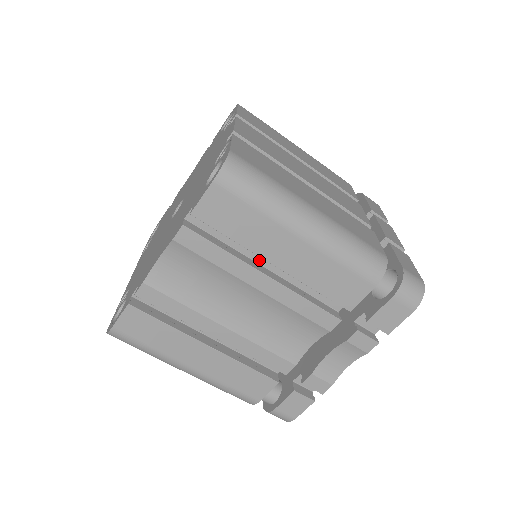
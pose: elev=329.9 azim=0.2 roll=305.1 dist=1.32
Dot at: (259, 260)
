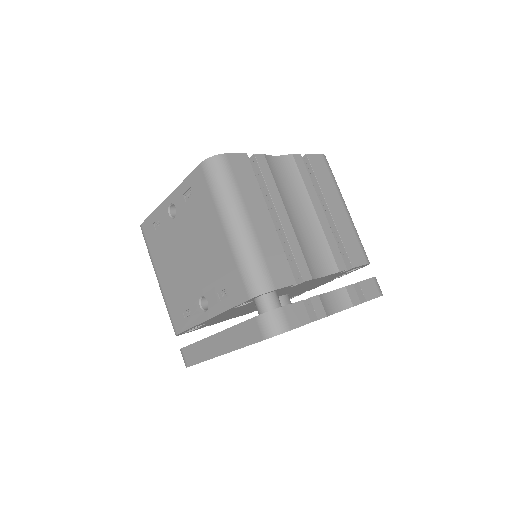
Dot at: occluded
